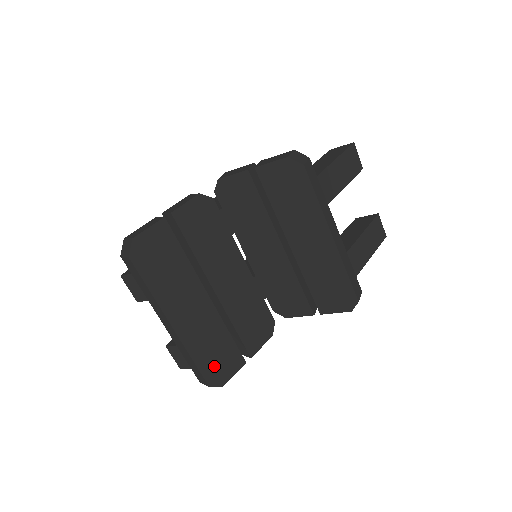
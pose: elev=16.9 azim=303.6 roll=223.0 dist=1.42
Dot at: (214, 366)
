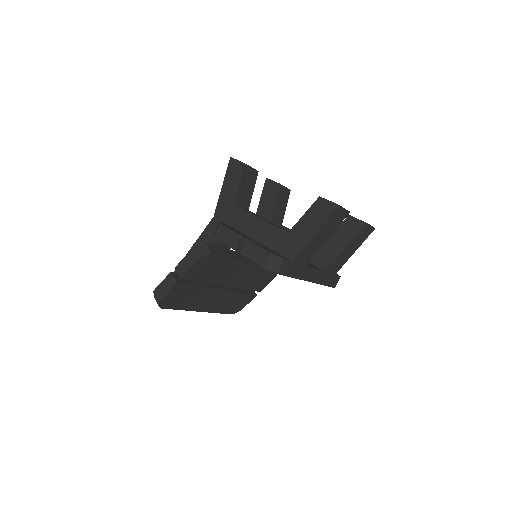
Dot at: (233, 307)
